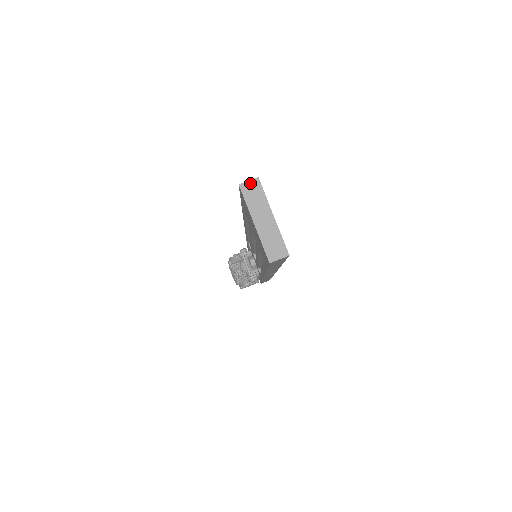
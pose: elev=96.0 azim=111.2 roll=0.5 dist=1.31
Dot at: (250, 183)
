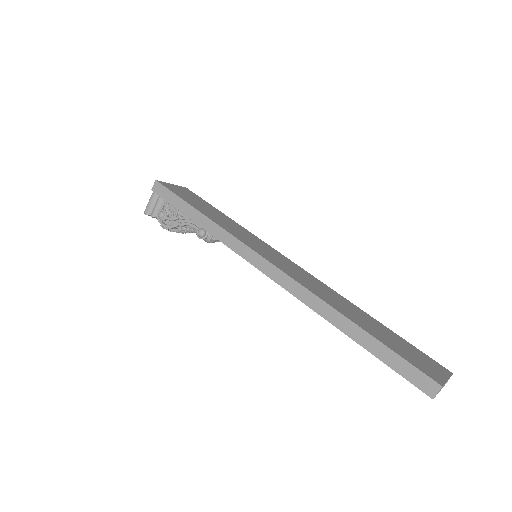
Dot at: occluded
